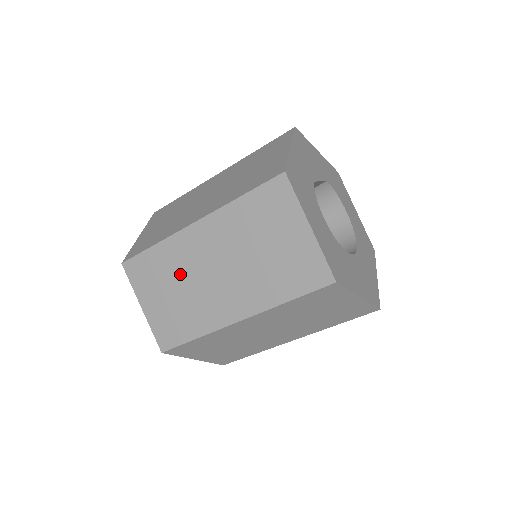
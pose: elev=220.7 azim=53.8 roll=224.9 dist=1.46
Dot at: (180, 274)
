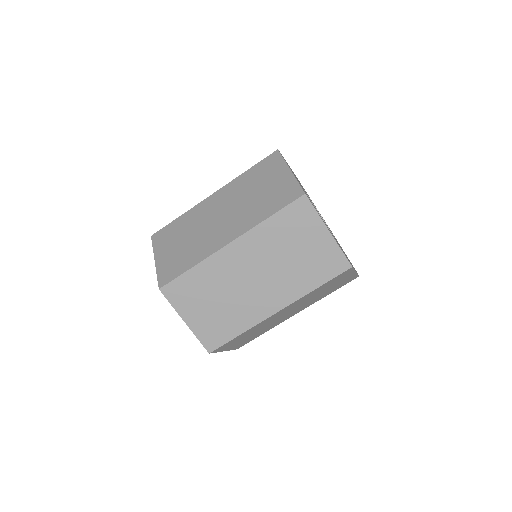
Dot at: (193, 227)
